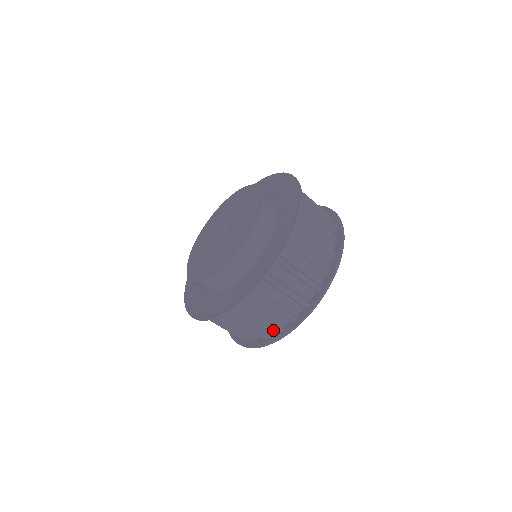
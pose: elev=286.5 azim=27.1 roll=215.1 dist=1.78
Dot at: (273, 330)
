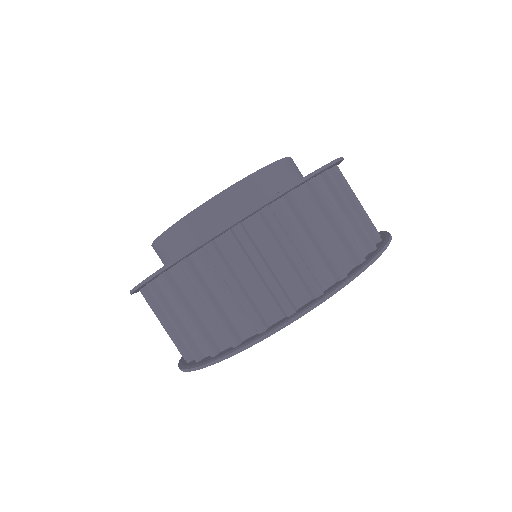
Dot at: (278, 316)
